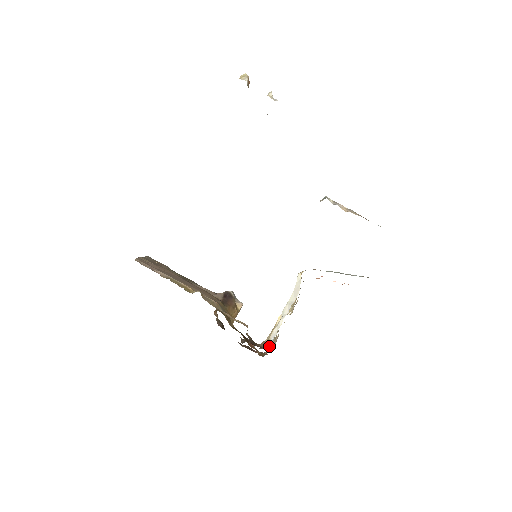
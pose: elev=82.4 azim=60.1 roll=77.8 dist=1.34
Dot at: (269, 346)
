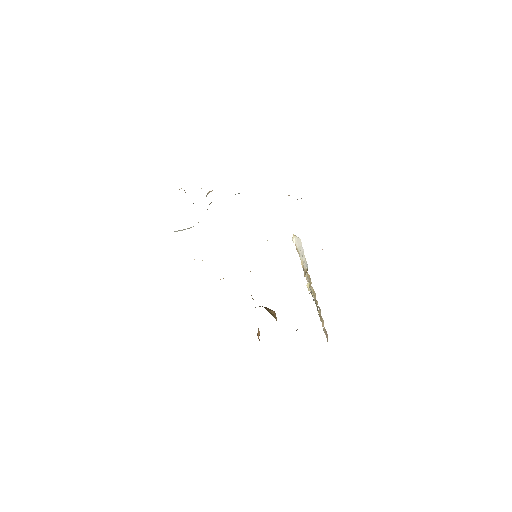
Dot at: (317, 308)
